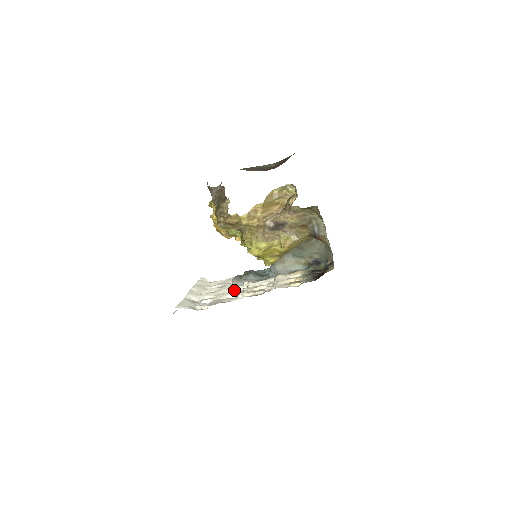
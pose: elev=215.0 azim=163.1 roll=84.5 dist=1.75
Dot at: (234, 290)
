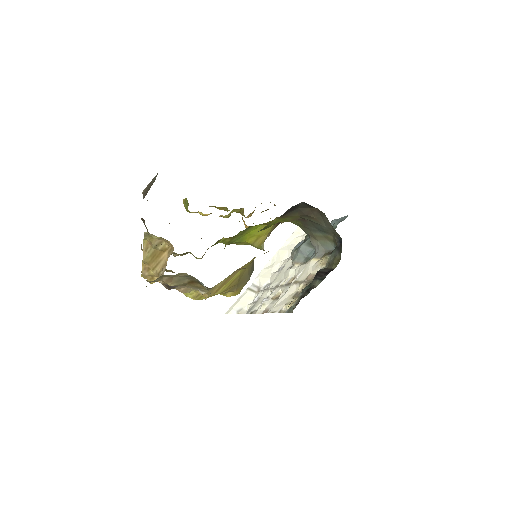
Dot at: (284, 276)
